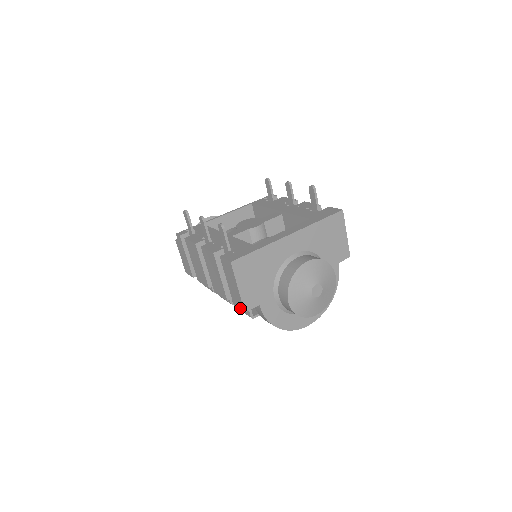
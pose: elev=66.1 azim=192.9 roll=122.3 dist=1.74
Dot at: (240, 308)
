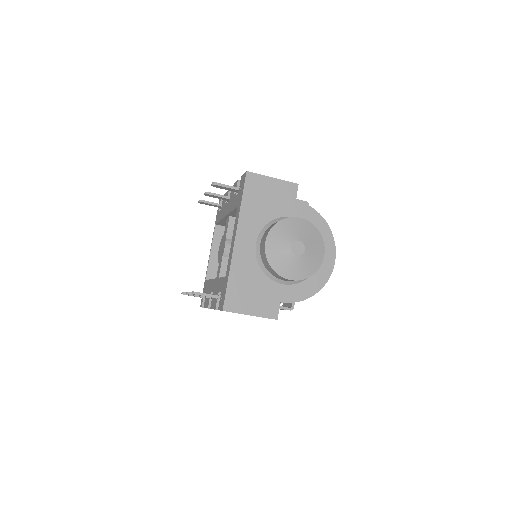
Dot at: occluded
